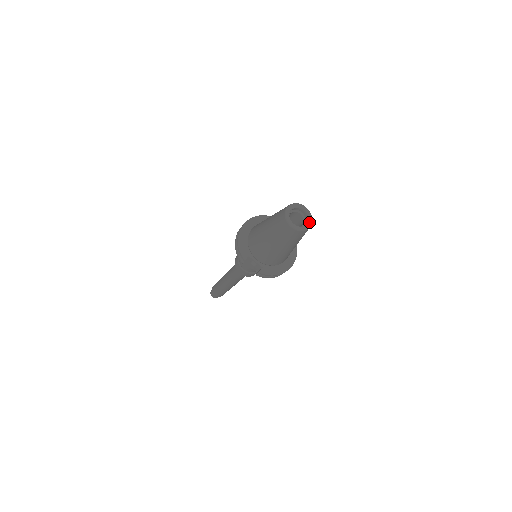
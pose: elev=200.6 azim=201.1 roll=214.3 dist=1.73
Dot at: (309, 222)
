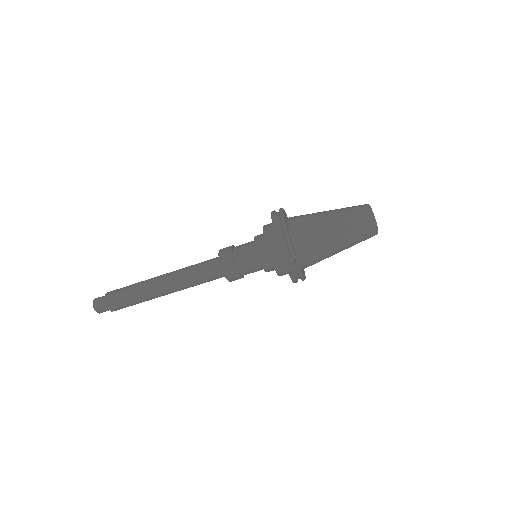
Dot at: occluded
